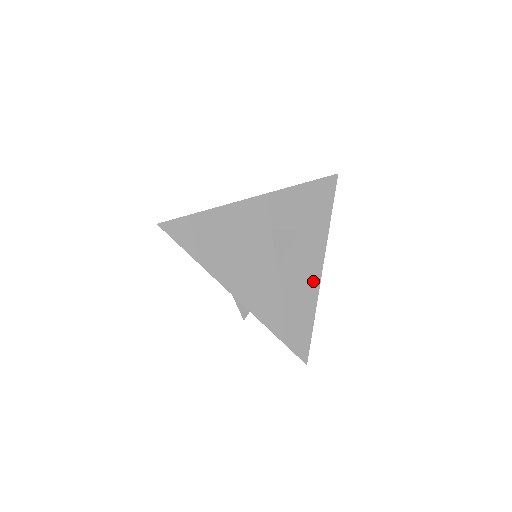
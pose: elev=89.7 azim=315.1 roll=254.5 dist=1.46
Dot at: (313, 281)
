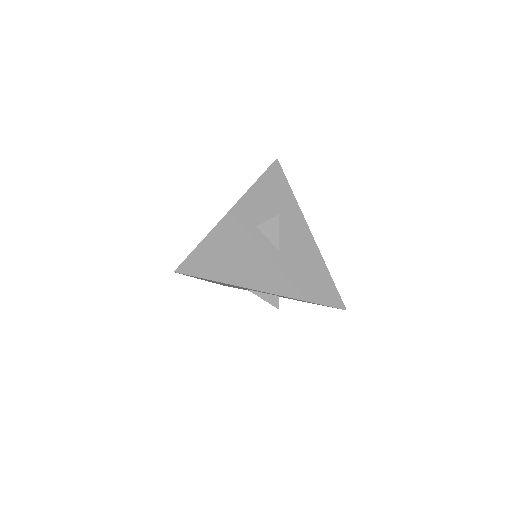
Dot at: (311, 246)
